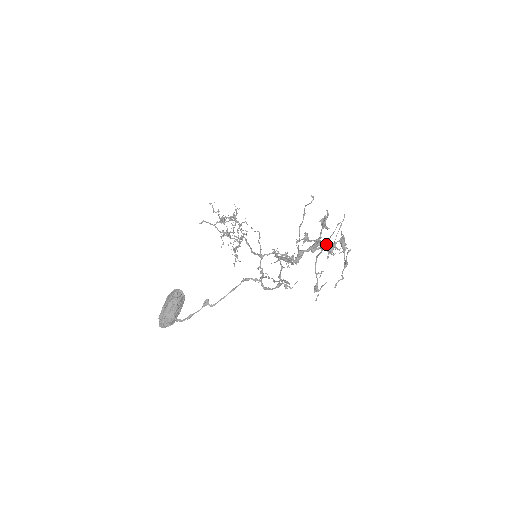
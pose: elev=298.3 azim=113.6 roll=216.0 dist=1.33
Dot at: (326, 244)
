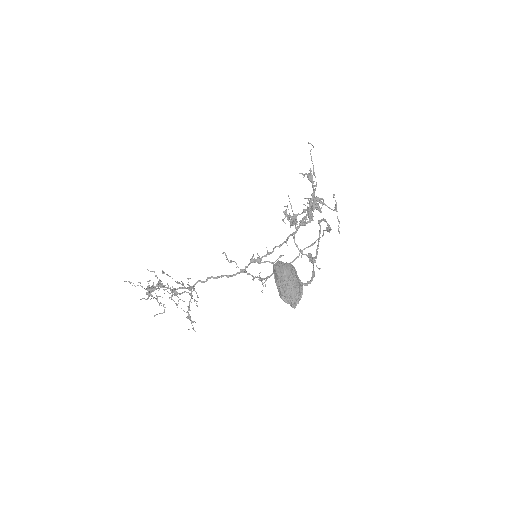
Dot at: occluded
